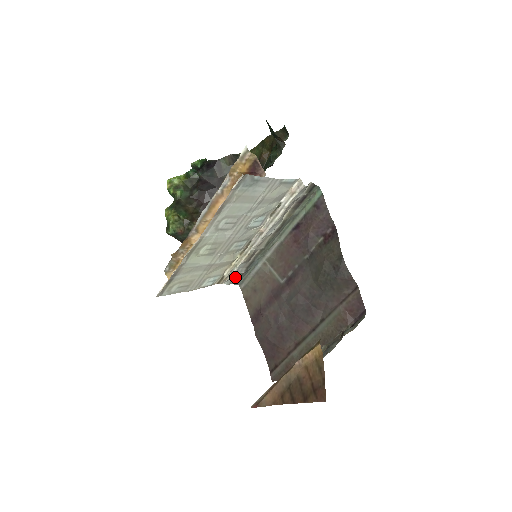
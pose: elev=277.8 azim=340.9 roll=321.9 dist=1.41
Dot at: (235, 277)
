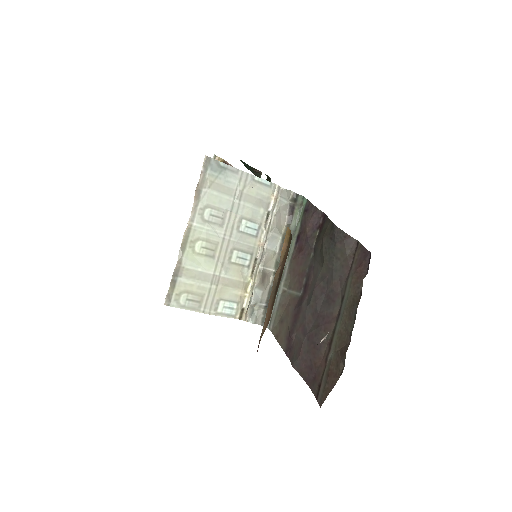
Dot at: (259, 314)
